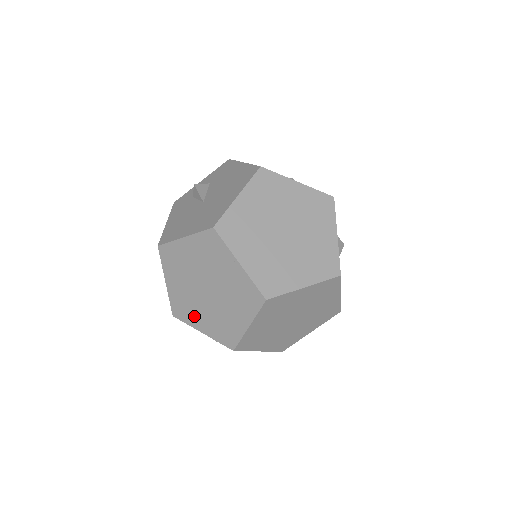
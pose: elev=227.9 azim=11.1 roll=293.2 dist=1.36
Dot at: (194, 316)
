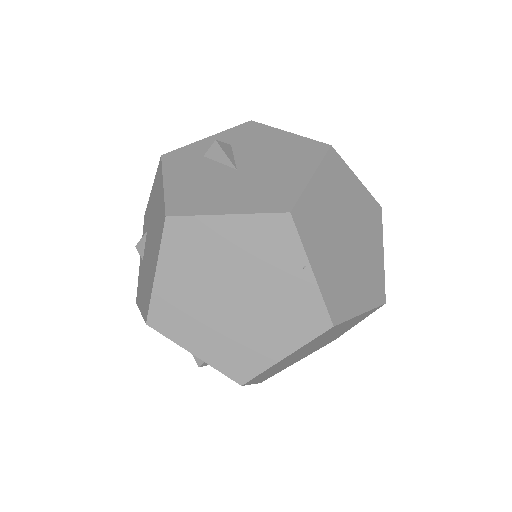
Dot at: (190, 330)
